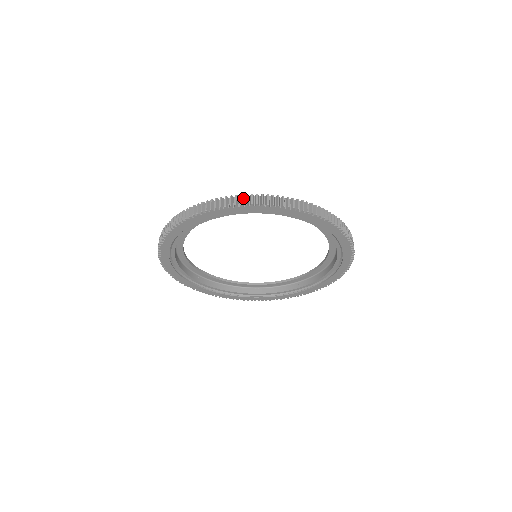
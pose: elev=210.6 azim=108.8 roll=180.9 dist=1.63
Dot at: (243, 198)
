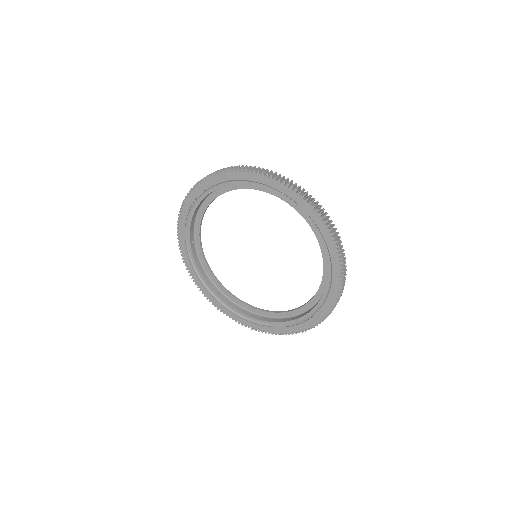
Dot at: (299, 189)
